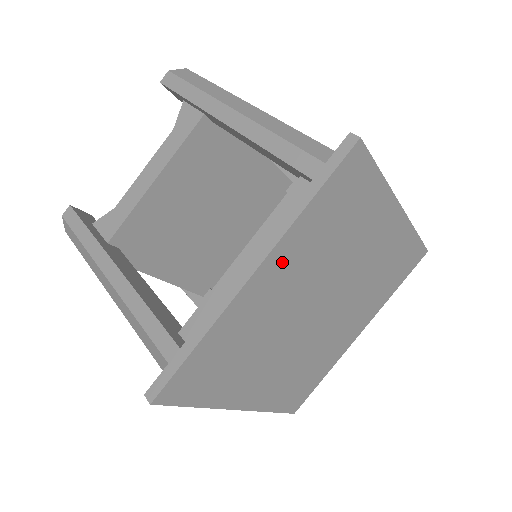
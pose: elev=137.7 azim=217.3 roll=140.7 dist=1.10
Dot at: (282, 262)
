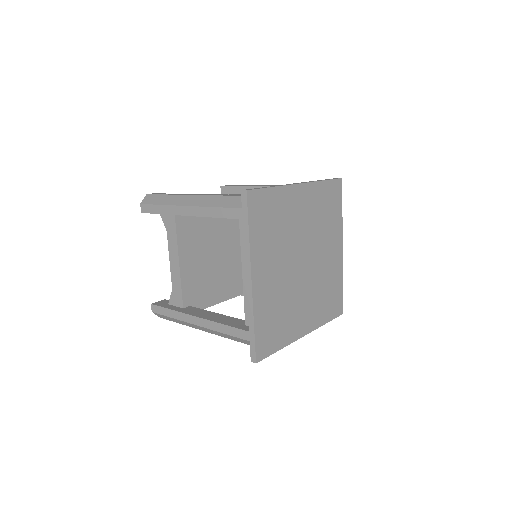
Dot at: (260, 264)
